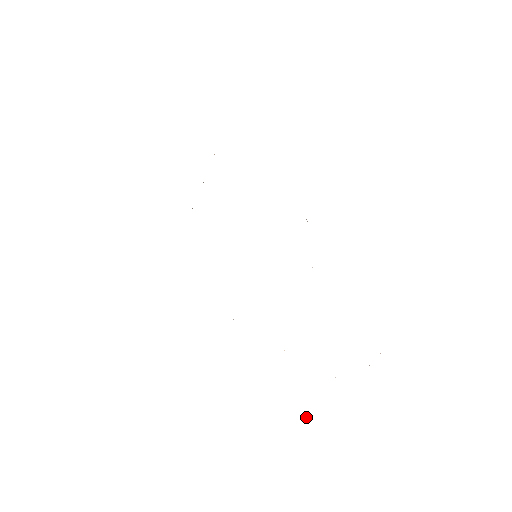
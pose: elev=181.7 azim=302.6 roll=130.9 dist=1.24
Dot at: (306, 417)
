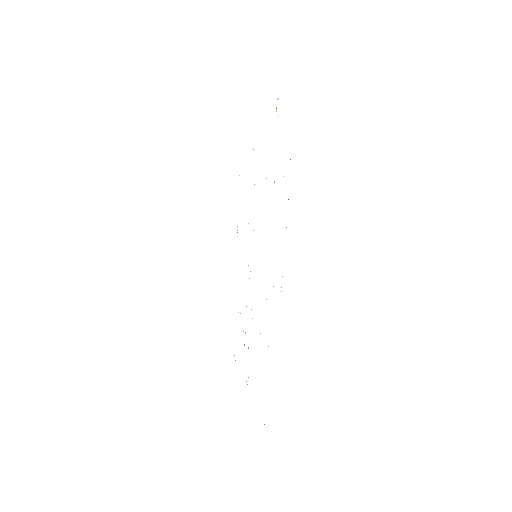
Dot at: occluded
